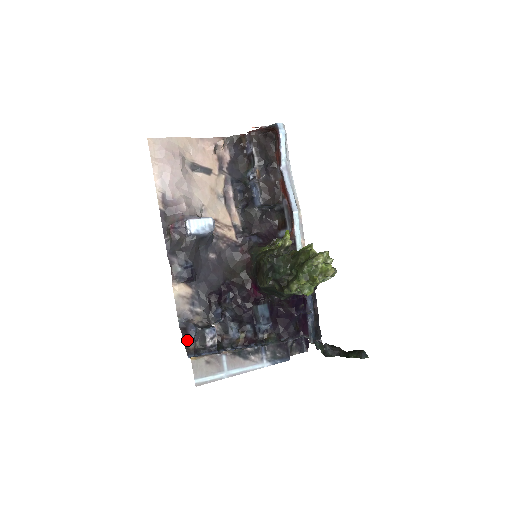
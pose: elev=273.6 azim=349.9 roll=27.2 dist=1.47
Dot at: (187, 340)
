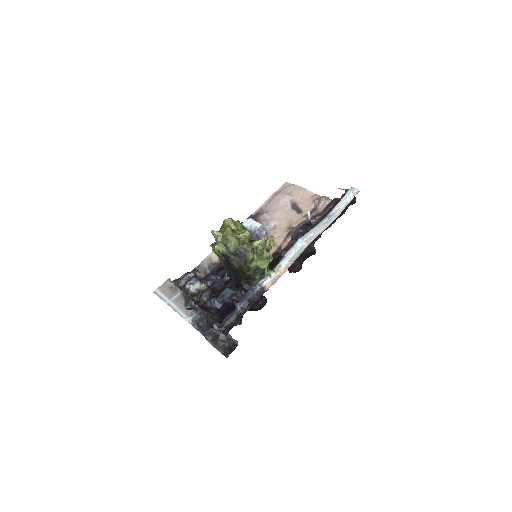
Dot at: (183, 275)
